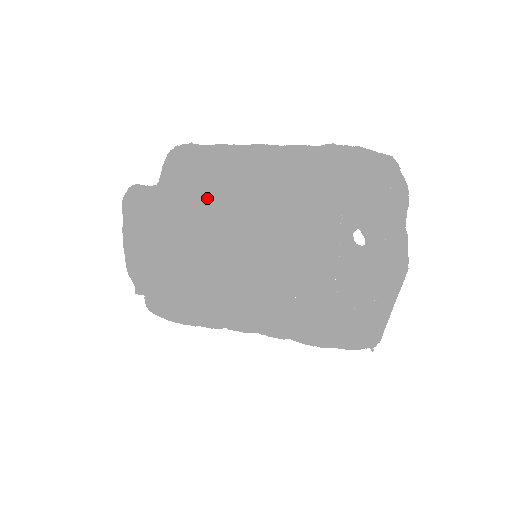
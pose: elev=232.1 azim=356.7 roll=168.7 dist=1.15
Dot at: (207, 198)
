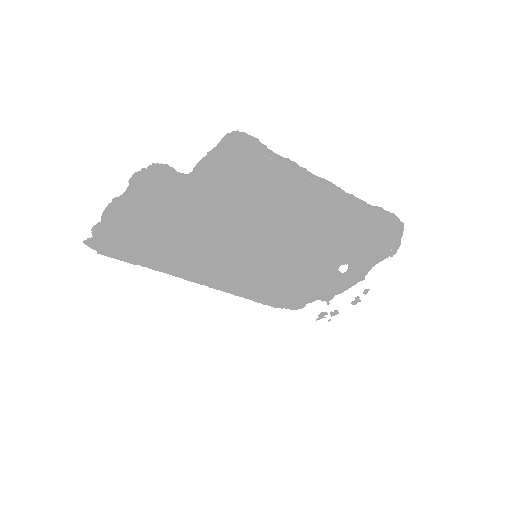
Dot at: (250, 212)
